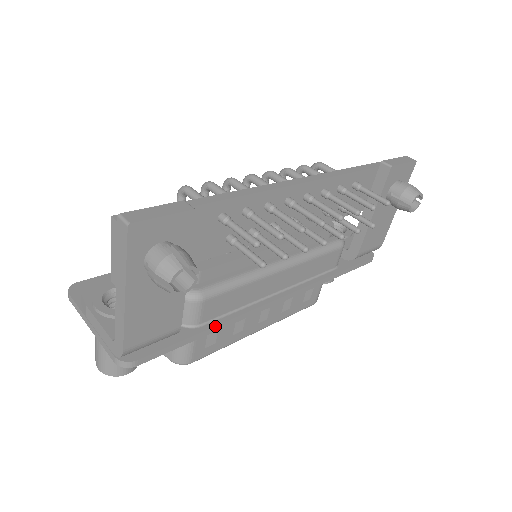
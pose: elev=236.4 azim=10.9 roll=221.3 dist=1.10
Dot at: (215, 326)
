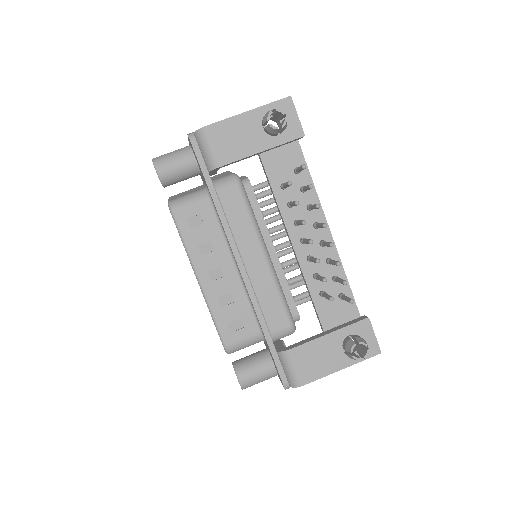
Dot at: (219, 201)
